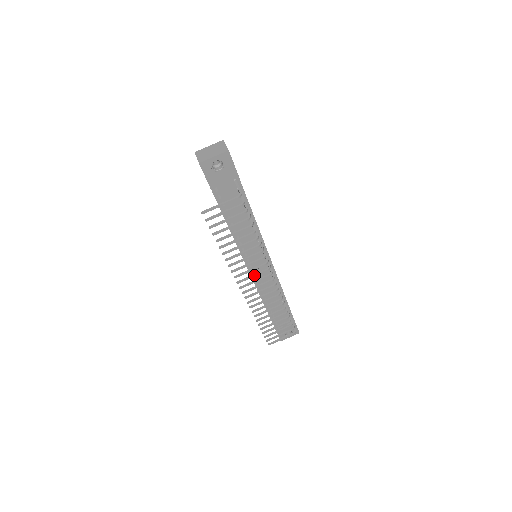
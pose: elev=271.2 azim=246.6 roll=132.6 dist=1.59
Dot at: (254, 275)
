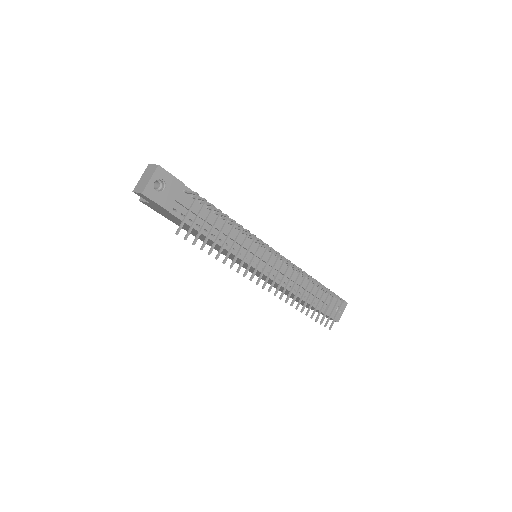
Dot at: (265, 266)
